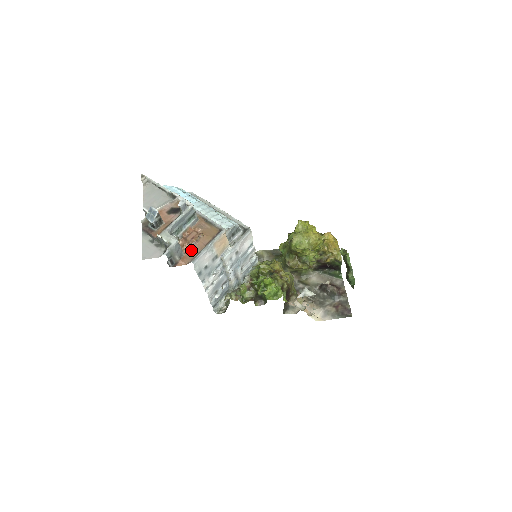
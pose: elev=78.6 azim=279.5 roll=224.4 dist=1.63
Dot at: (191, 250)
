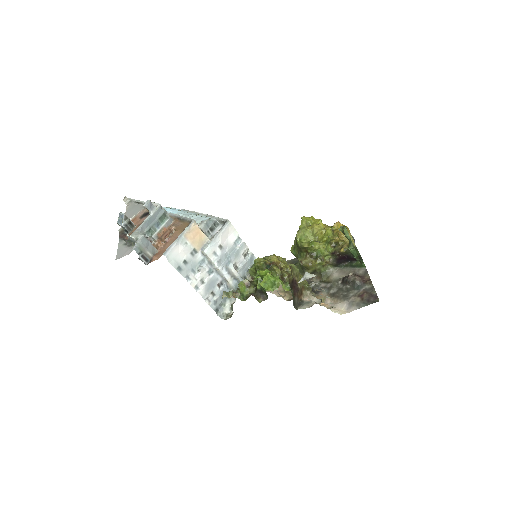
Dot at: (164, 246)
